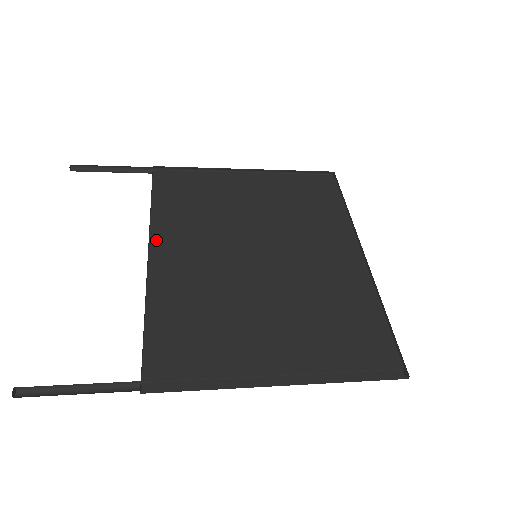
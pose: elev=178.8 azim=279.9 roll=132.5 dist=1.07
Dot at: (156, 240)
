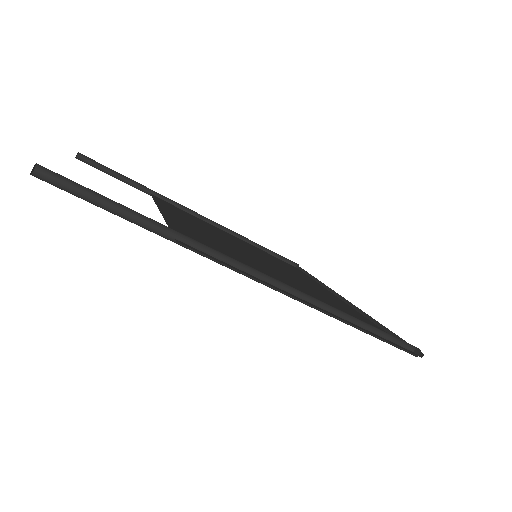
Dot at: (164, 209)
